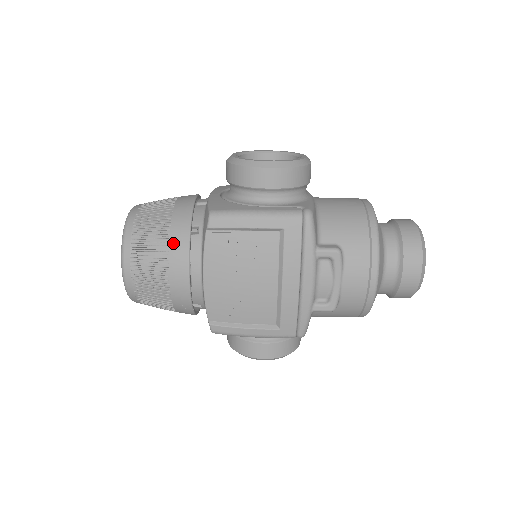
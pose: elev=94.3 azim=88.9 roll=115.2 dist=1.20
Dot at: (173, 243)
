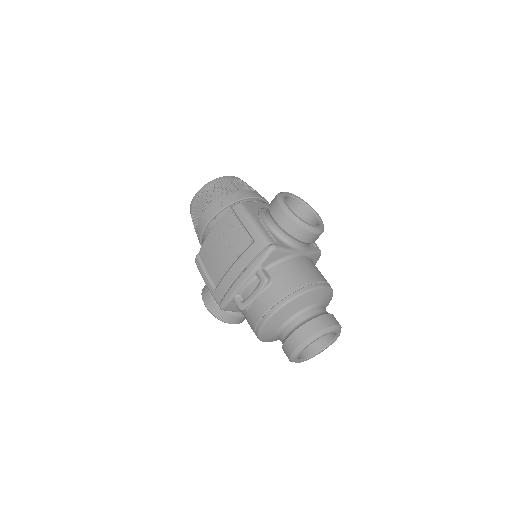
Dot at: (219, 202)
